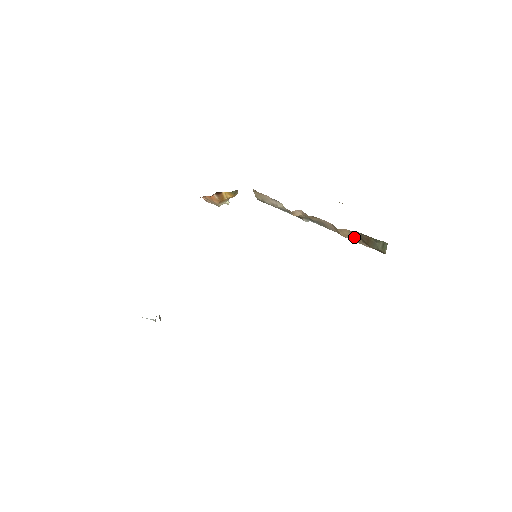
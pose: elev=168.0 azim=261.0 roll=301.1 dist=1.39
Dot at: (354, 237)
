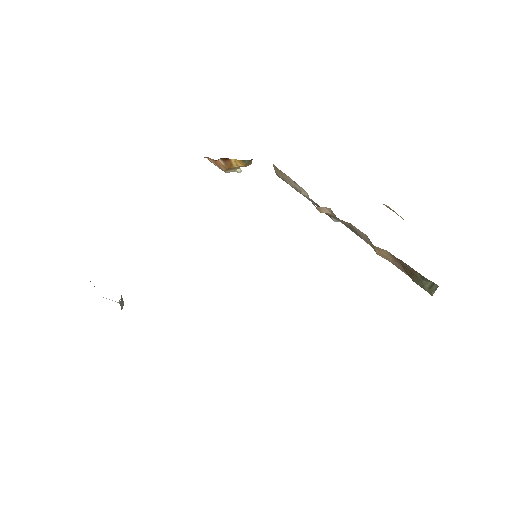
Dot at: (394, 261)
